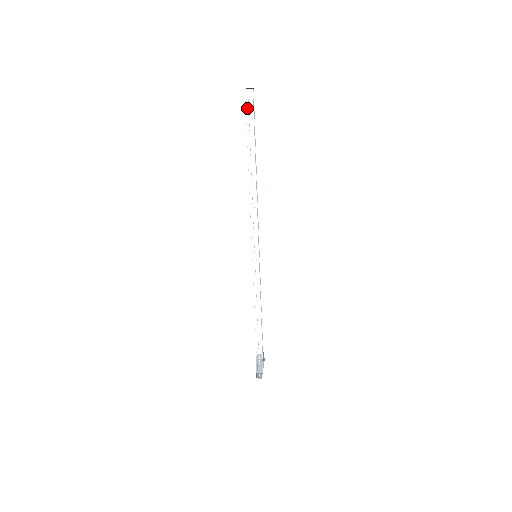
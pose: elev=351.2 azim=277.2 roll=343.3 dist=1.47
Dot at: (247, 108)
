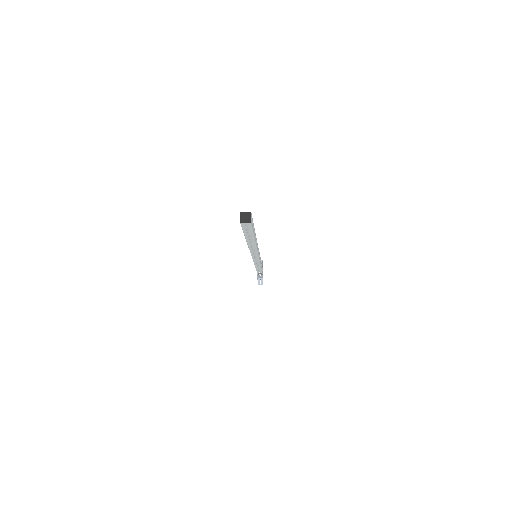
Dot at: (244, 228)
